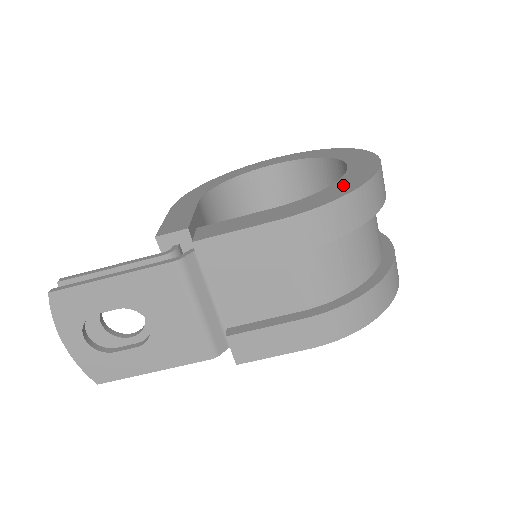
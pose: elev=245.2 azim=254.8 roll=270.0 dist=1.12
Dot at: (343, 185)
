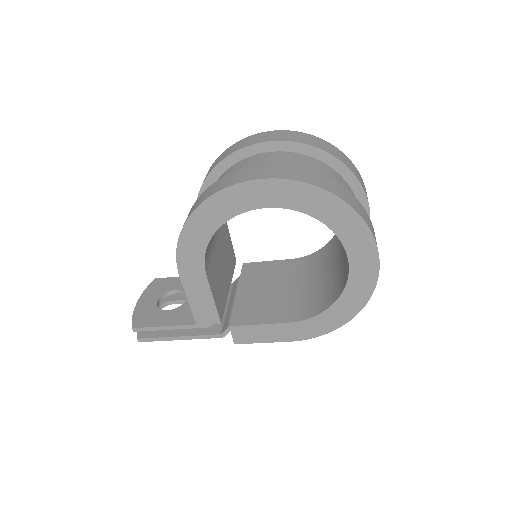
Dot at: (339, 312)
